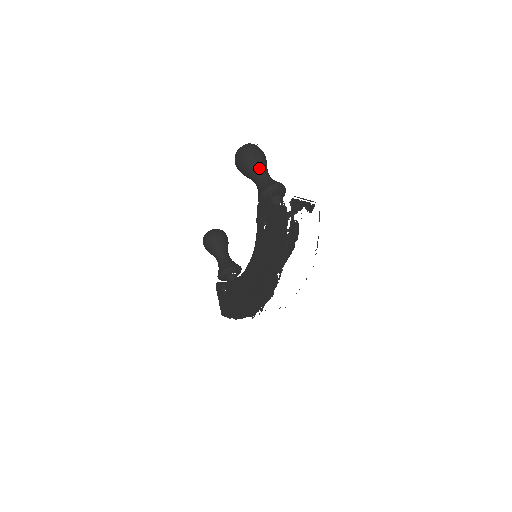
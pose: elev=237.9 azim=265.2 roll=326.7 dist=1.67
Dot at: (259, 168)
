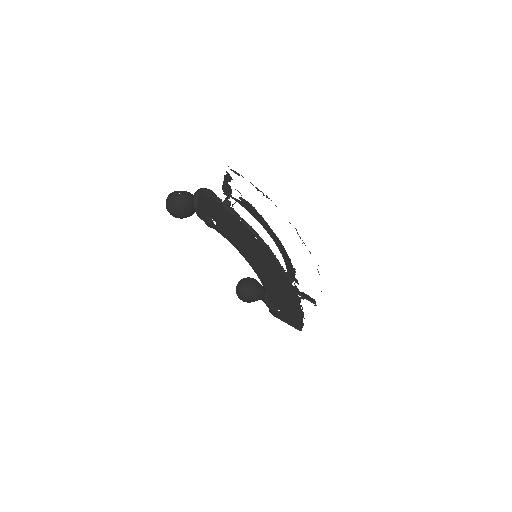
Dot at: (183, 199)
